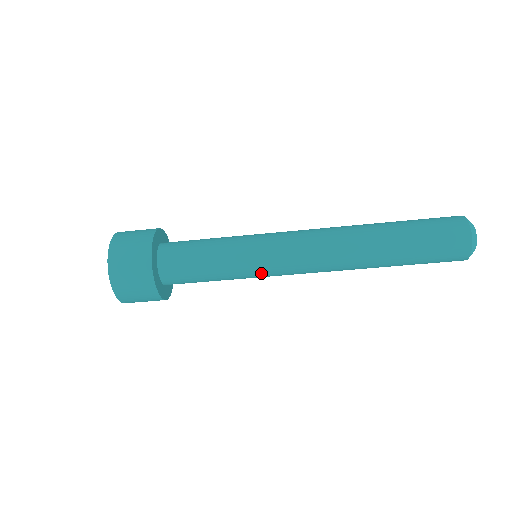
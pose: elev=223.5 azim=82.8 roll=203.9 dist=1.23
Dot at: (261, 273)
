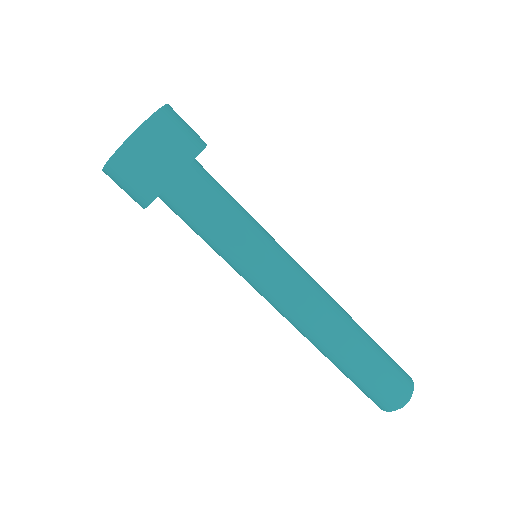
Dot at: (255, 273)
